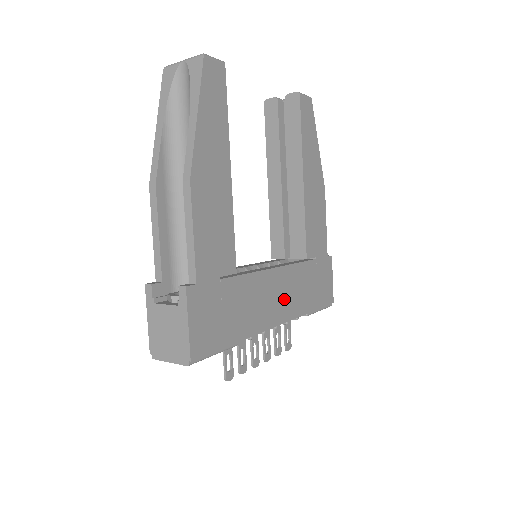
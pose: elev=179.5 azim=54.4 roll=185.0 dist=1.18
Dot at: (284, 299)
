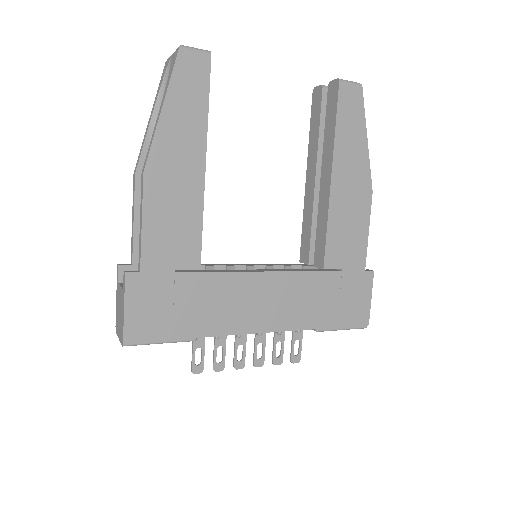
Dot at: (275, 307)
